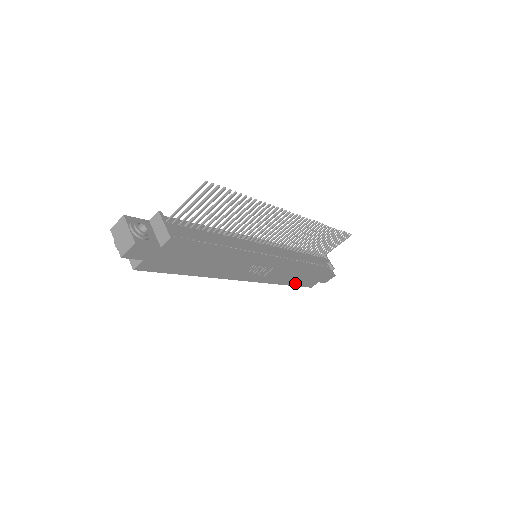
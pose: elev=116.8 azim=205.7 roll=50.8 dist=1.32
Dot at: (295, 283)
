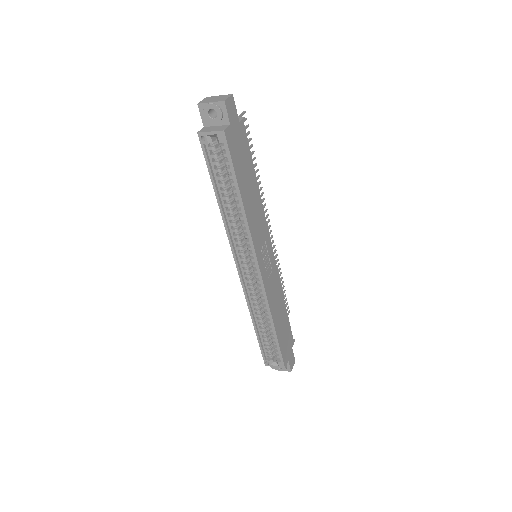
Dot at: (278, 336)
